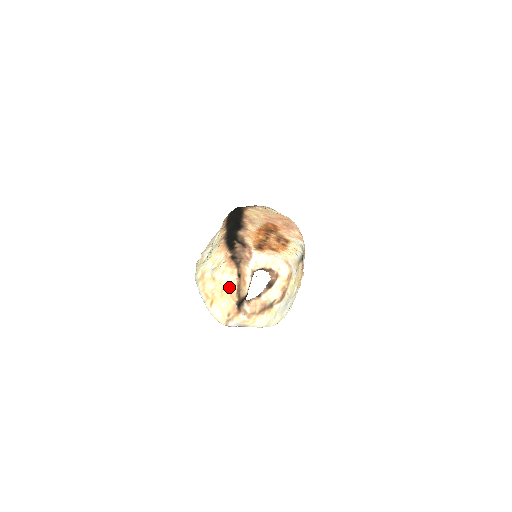
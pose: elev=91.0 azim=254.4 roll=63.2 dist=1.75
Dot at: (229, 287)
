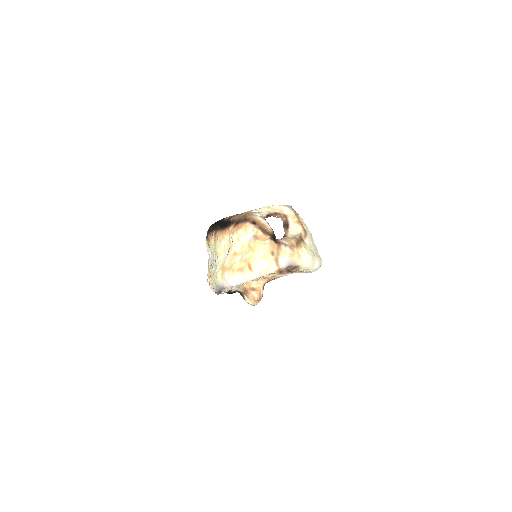
Dot at: (253, 237)
